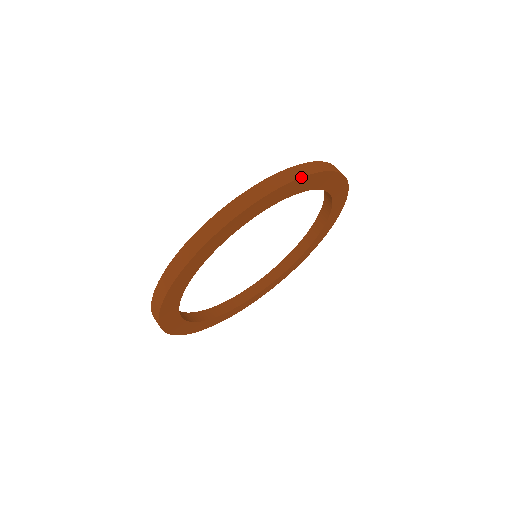
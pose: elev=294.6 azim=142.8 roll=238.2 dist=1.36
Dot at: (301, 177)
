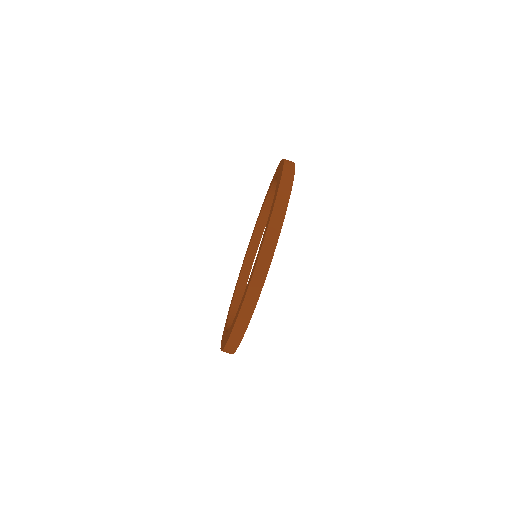
Dot at: occluded
